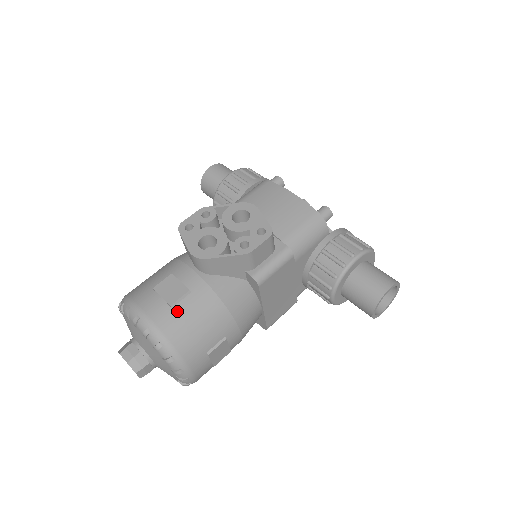
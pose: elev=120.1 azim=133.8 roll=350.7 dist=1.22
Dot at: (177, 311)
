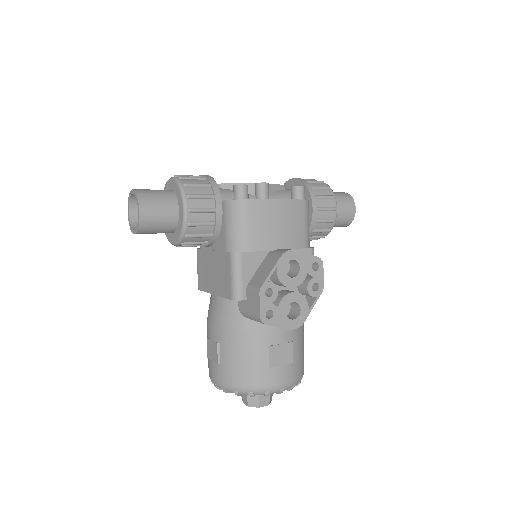
Dot at: (296, 359)
